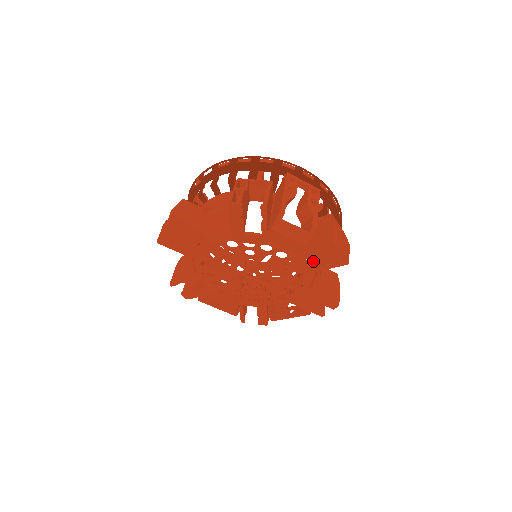
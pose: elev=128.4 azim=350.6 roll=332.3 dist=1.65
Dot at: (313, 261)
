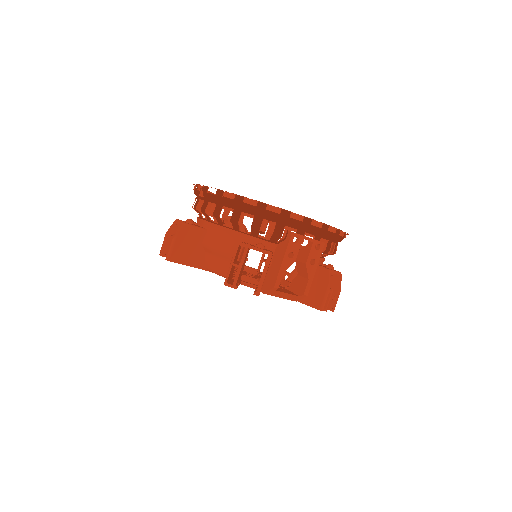
Dot at: occluded
